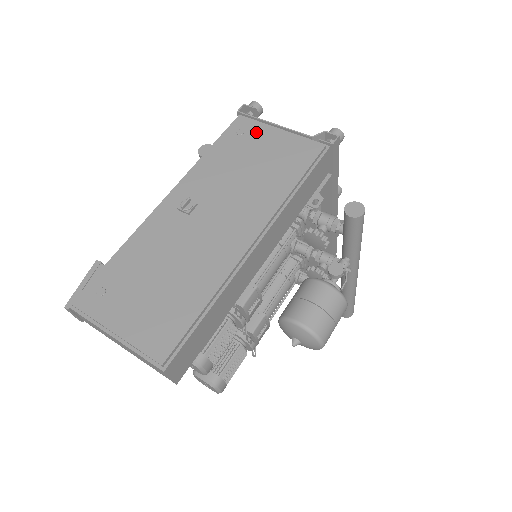
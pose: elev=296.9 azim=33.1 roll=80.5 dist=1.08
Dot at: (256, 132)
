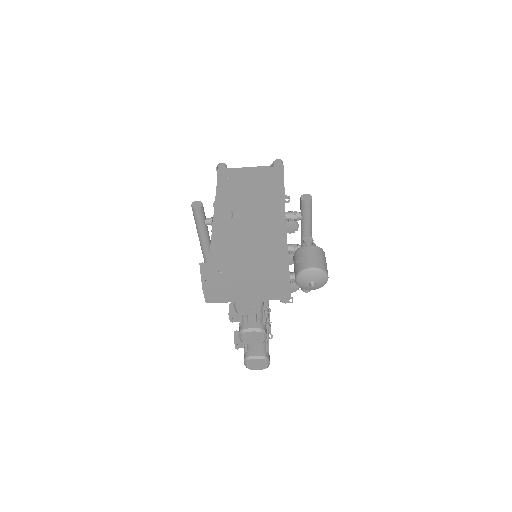
Dot at: (237, 174)
